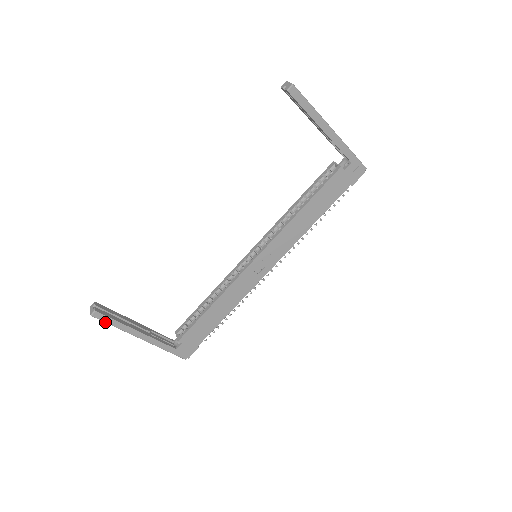
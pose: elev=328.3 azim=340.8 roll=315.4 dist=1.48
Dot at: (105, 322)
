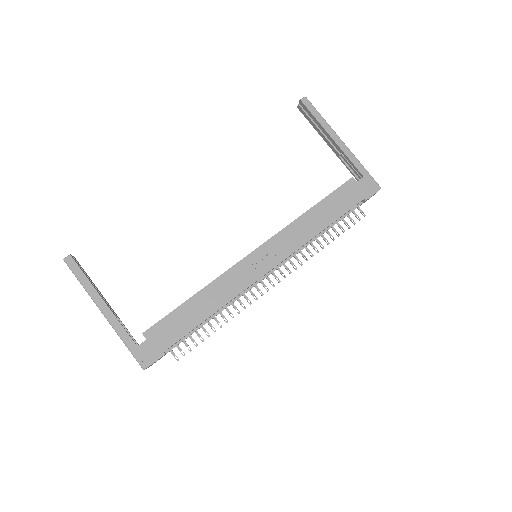
Dot at: (74, 273)
